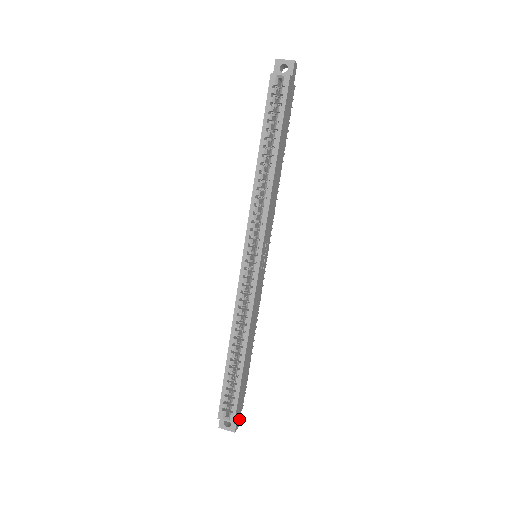
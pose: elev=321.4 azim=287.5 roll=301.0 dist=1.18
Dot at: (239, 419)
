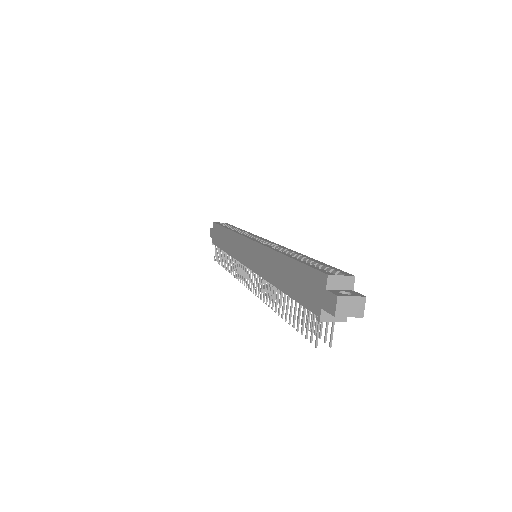
Dot at: occluded
